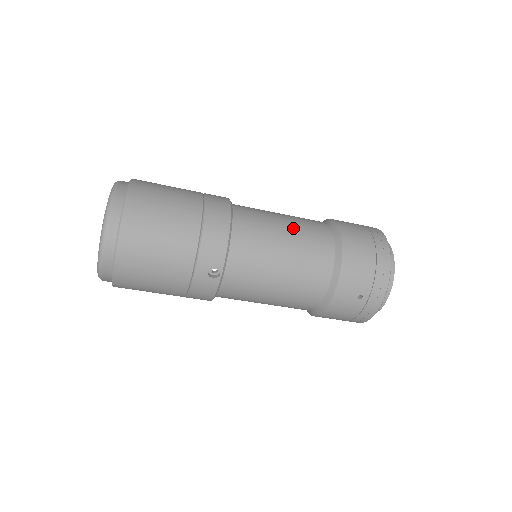
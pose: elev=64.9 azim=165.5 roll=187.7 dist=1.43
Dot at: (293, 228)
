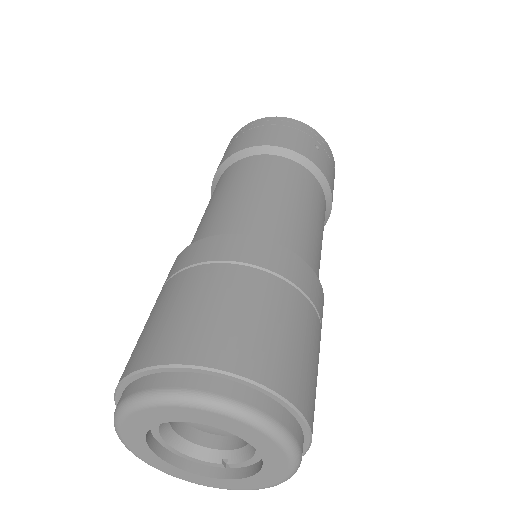
Dot at: occluded
